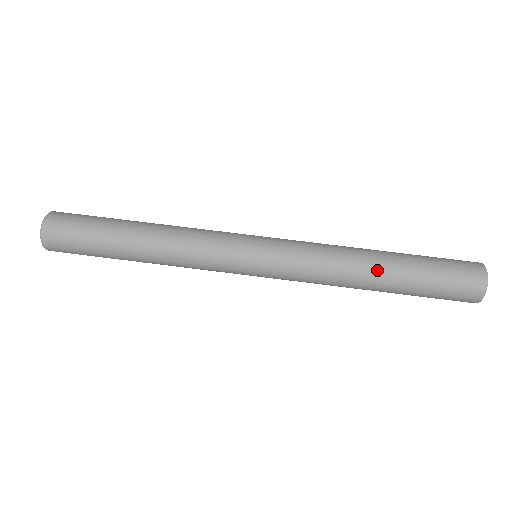
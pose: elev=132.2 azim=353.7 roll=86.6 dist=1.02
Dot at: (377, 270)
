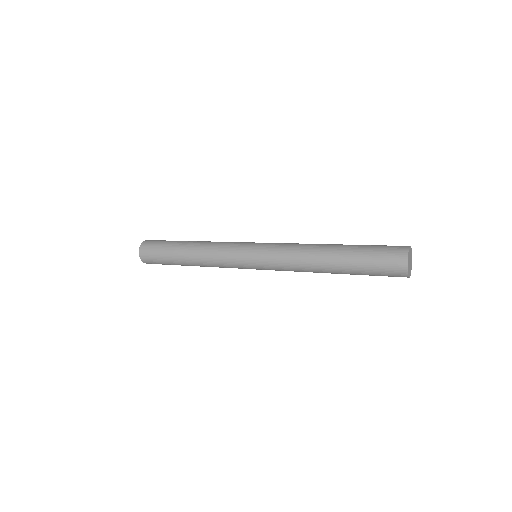
Dot at: (328, 247)
